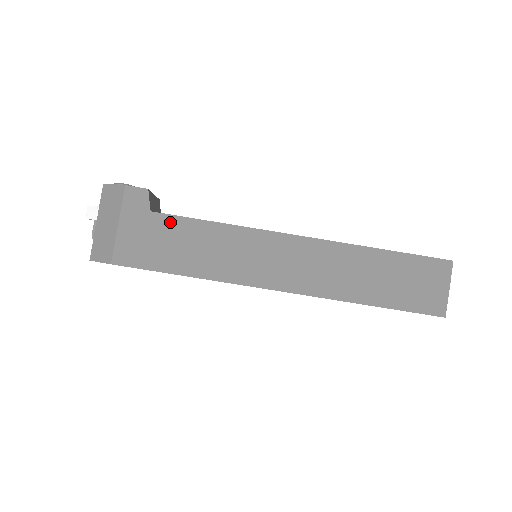
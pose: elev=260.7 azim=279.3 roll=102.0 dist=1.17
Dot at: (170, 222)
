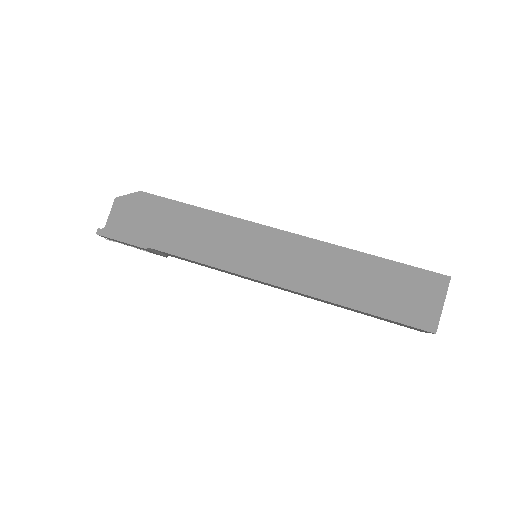
Dot at: occluded
